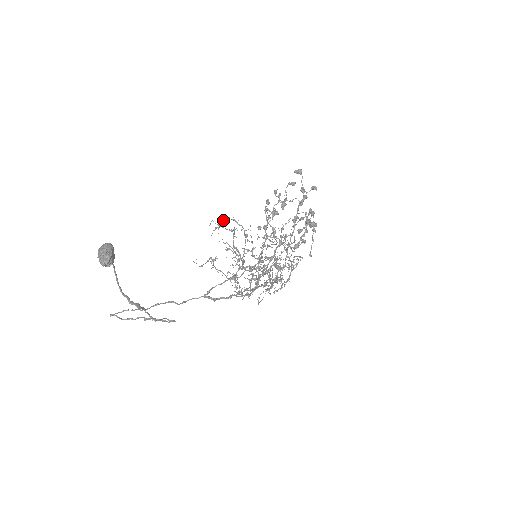
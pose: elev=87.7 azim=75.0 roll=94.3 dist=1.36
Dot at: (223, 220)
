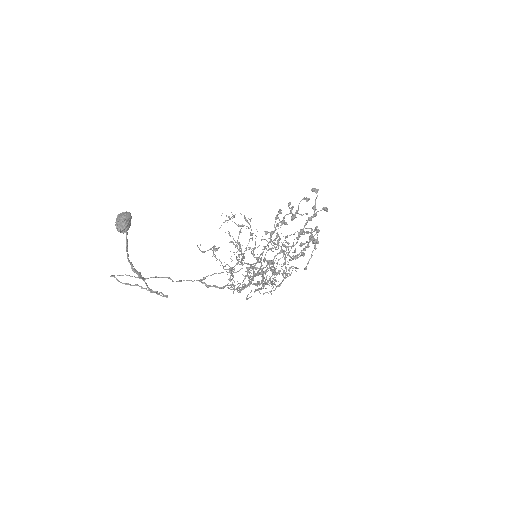
Dot at: (234, 215)
